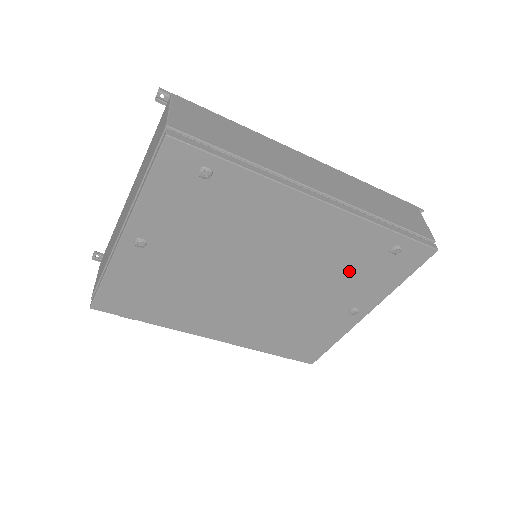
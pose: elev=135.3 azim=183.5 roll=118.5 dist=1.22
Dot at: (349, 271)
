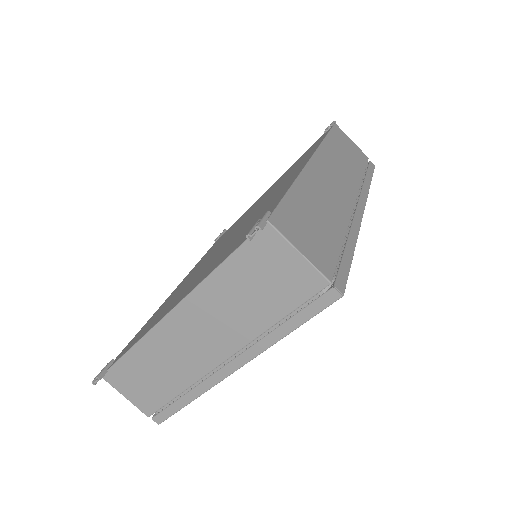
Dot at: occluded
